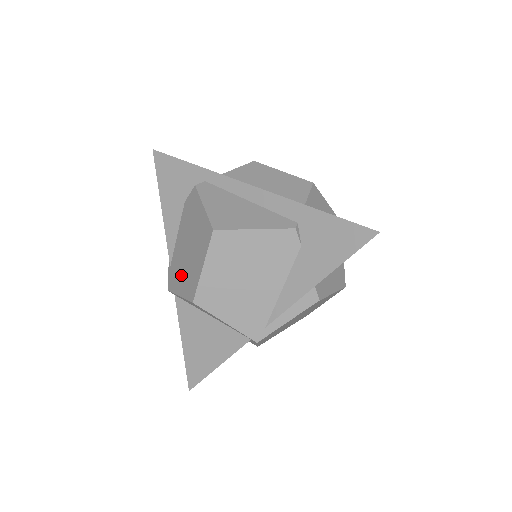
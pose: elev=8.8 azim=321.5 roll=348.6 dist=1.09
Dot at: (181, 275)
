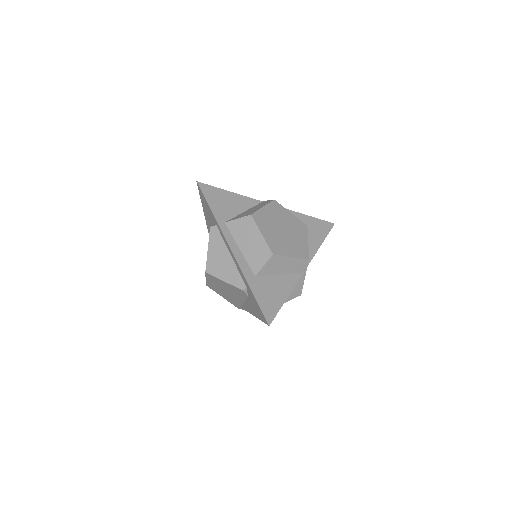
Dot at: occluded
